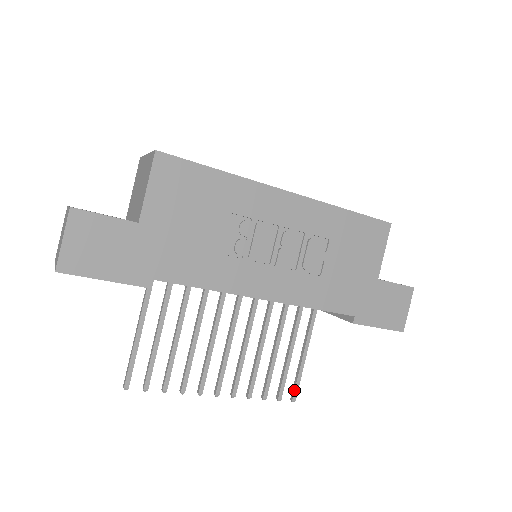
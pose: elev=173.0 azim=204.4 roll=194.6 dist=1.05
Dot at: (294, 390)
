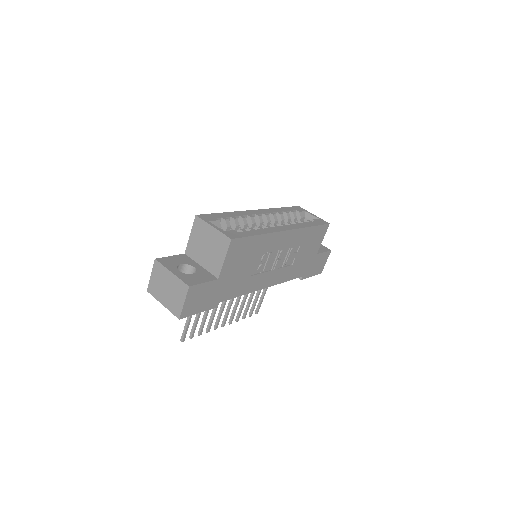
Dot at: (258, 309)
